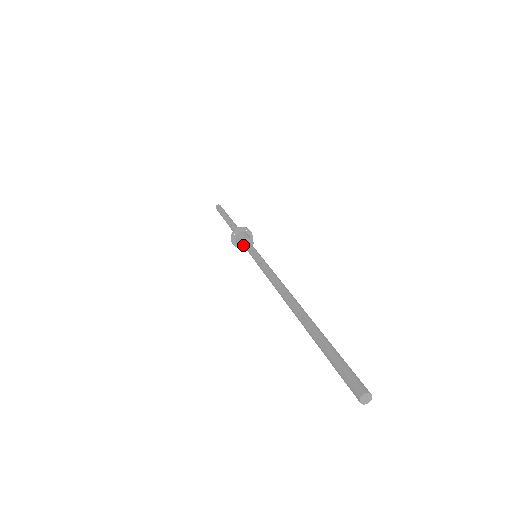
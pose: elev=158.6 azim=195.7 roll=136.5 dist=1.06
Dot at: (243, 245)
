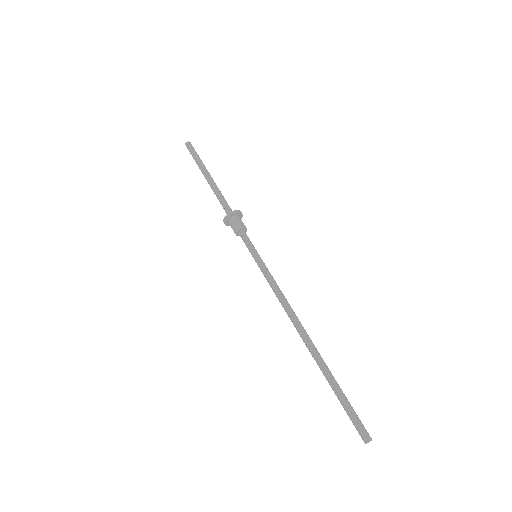
Dot at: (239, 234)
